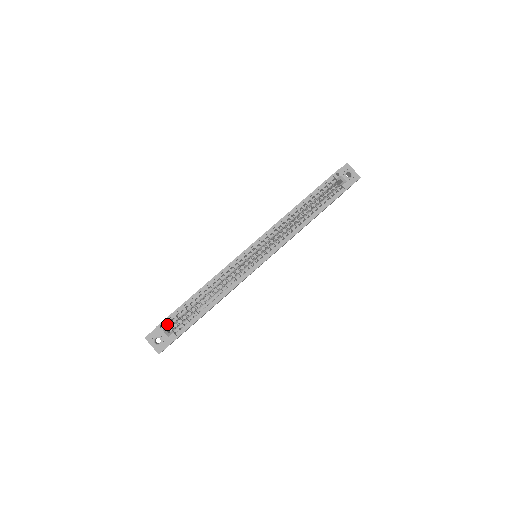
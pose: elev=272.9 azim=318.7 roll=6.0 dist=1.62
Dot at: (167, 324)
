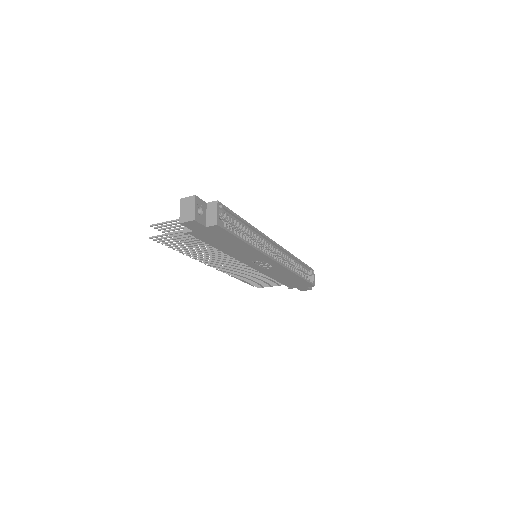
Dot at: occluded
